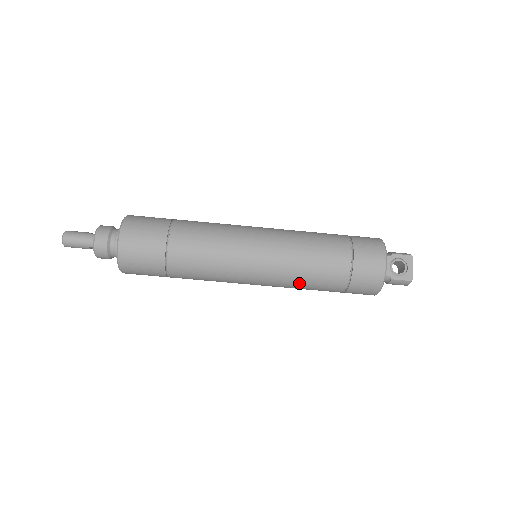
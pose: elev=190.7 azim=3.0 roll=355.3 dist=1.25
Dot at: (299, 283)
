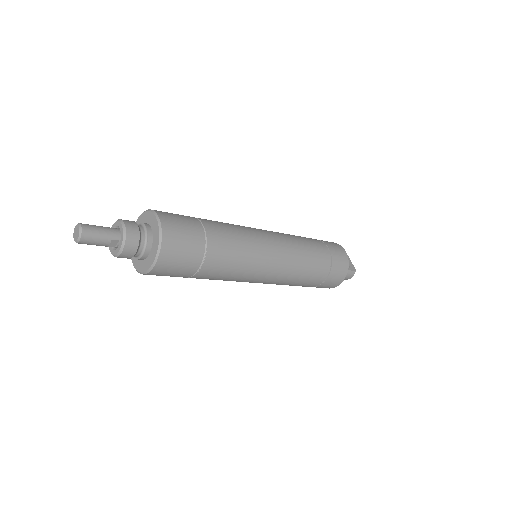
Dot at: (301, 271)
